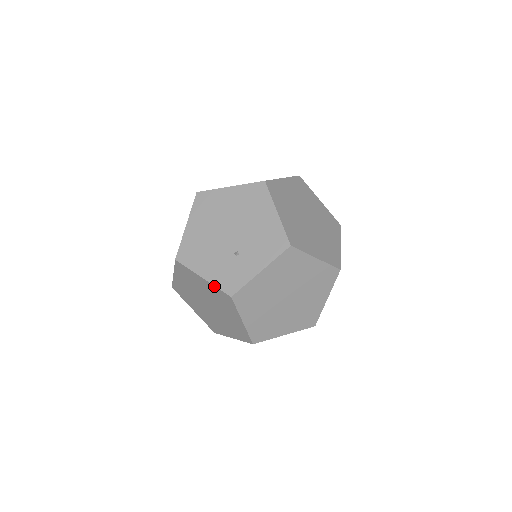
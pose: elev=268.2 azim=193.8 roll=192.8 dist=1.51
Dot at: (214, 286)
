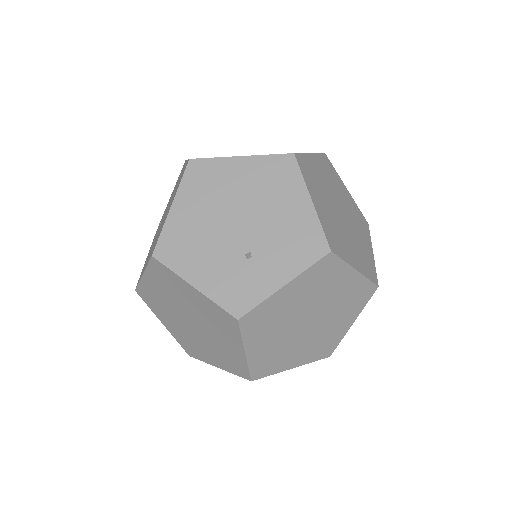
Dot at: (211, 301)
